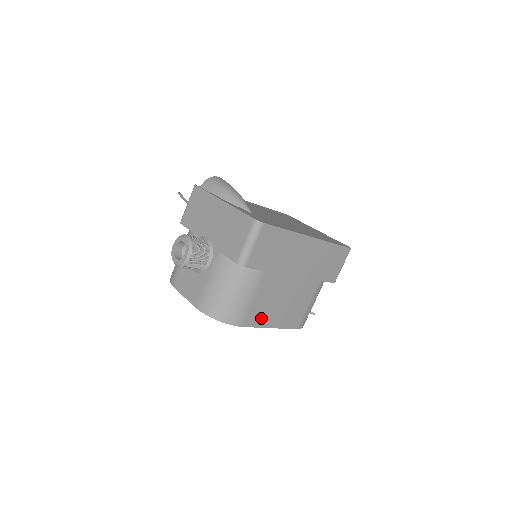
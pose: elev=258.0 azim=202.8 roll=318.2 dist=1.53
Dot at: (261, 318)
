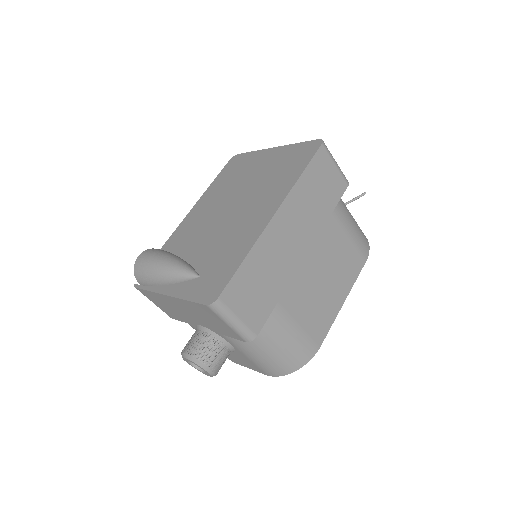
Dot at: (326, 317)
